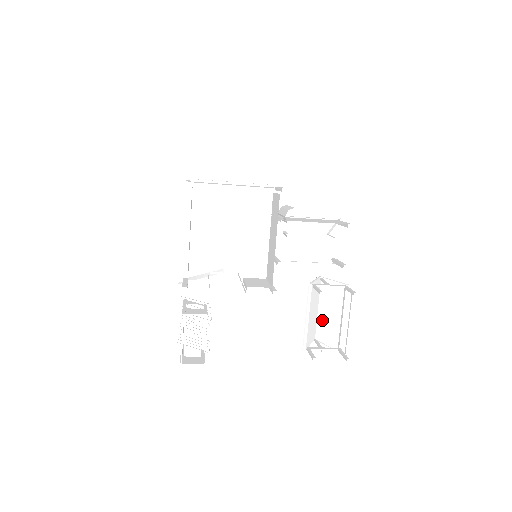
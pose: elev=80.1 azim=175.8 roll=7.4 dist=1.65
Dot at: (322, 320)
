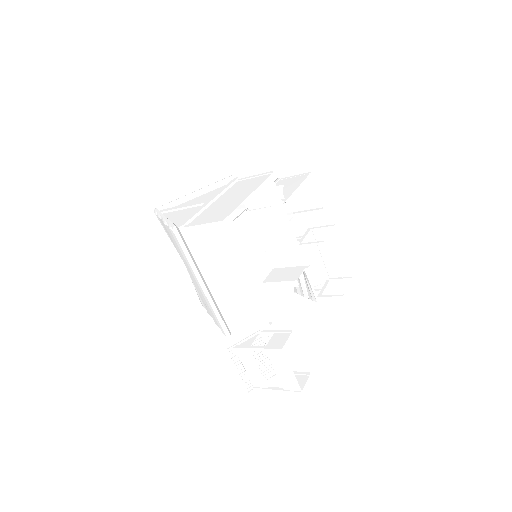
Dot at: occluded
